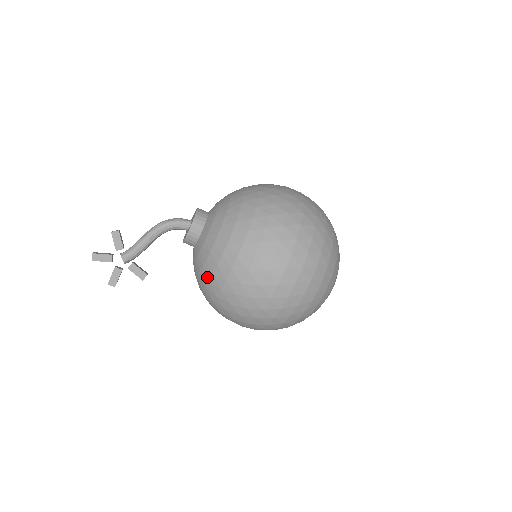
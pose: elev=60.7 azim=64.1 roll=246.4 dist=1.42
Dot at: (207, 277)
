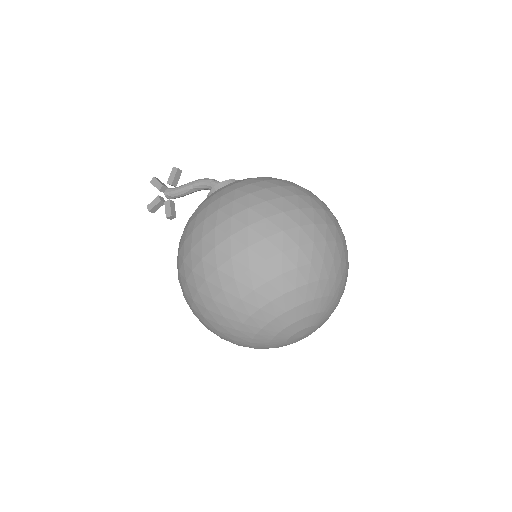
Dot at: occluded
